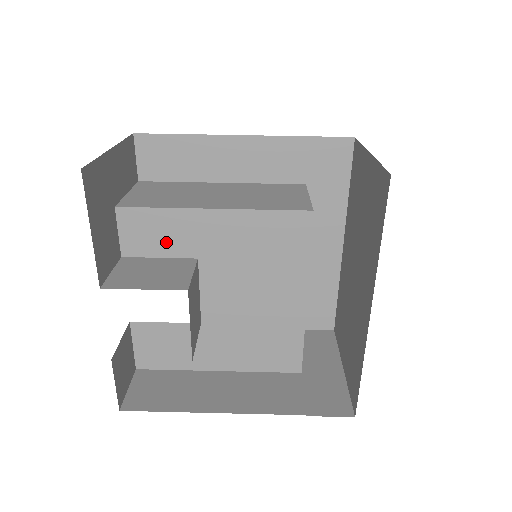
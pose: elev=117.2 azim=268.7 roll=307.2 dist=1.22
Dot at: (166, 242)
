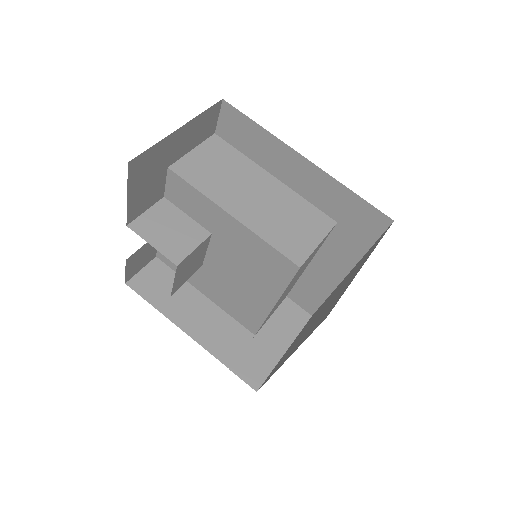
Dot at: (194, 210)
